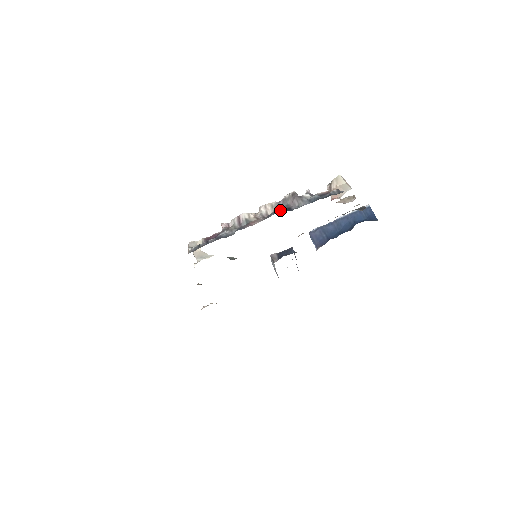
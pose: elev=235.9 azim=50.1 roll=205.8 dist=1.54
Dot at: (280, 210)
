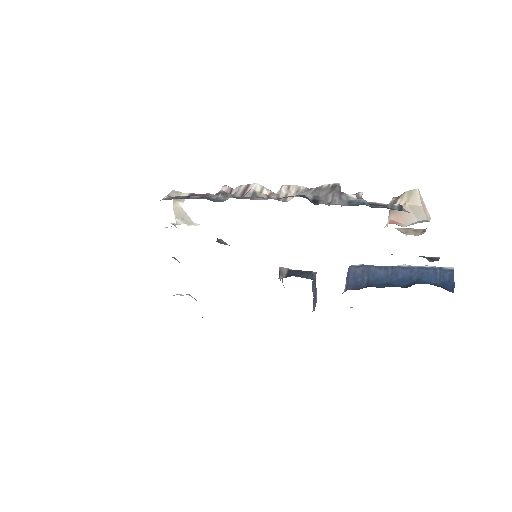
Dot at: (299, 195)
